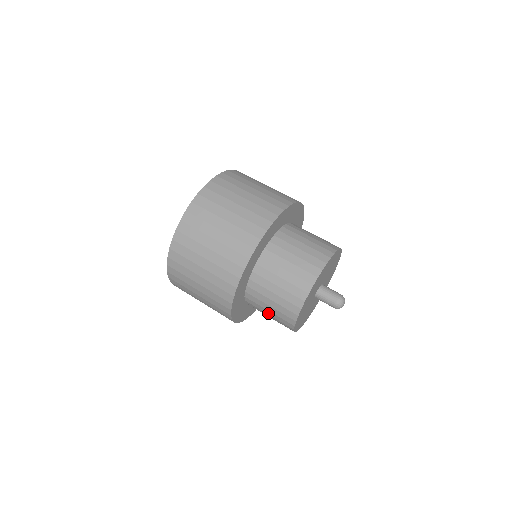
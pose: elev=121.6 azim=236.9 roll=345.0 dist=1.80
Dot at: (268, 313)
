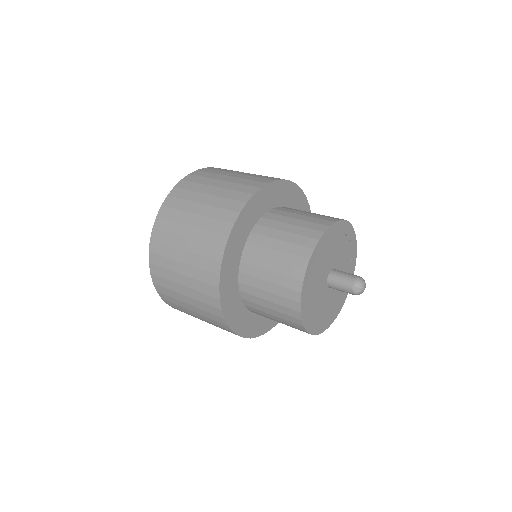
Dot at: (273, 257)
